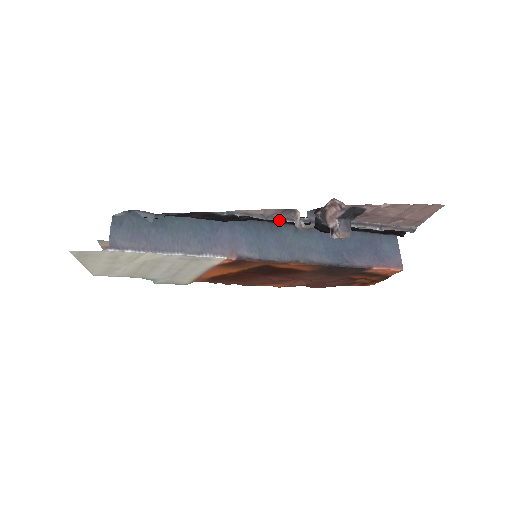
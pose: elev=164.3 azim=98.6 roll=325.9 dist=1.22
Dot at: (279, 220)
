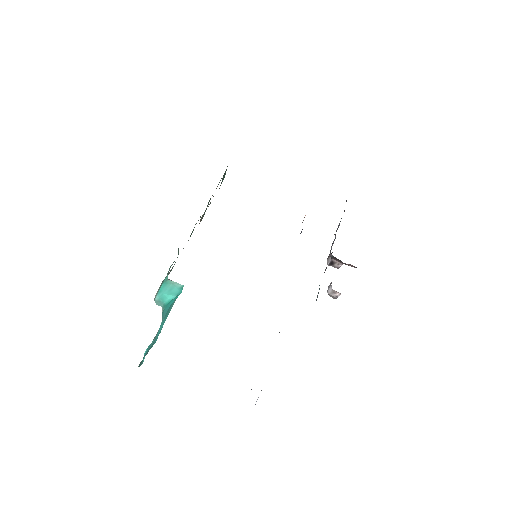
Dot at: occluded
